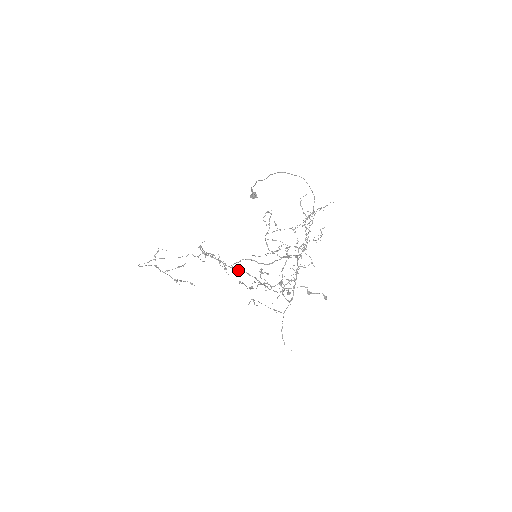
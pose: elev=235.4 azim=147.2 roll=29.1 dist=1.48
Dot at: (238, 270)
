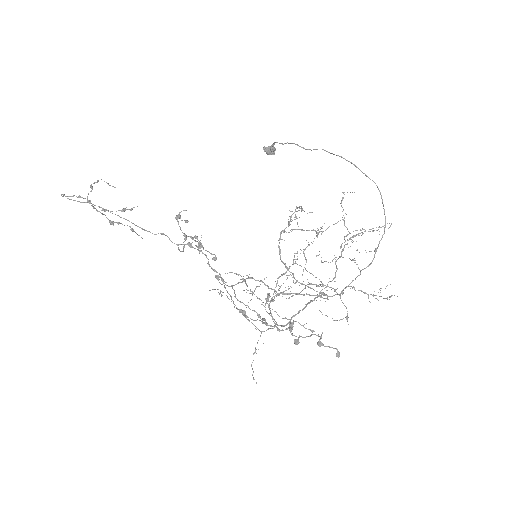
Dot at: occluded
